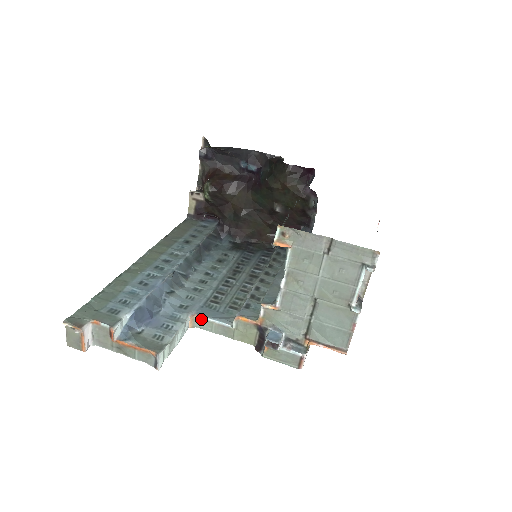
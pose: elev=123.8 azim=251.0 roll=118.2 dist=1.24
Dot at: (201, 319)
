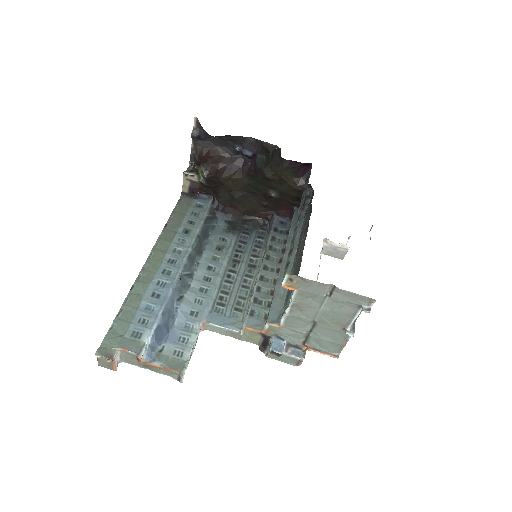
Dot at: (211, 325)
